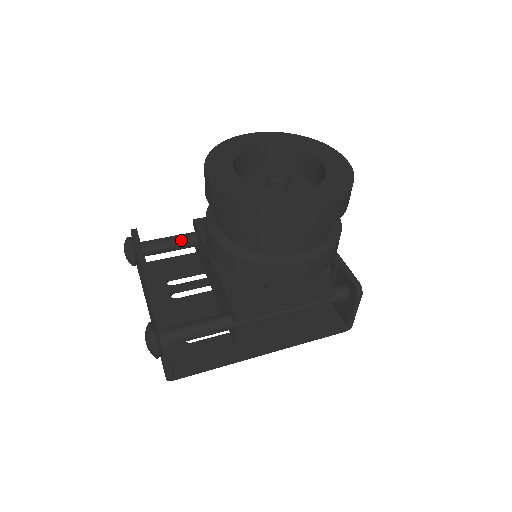
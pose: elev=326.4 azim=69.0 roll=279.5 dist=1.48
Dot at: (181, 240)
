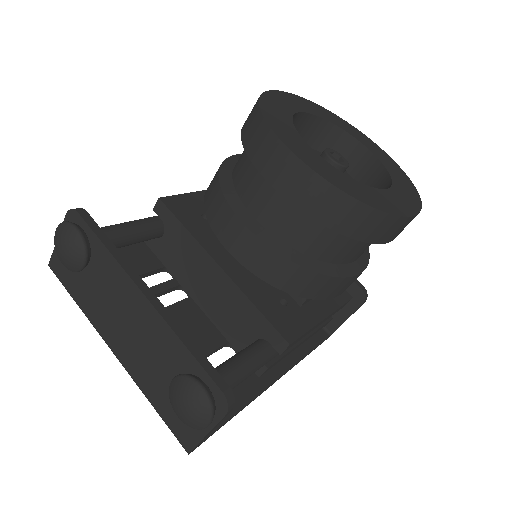
Dot at: (145, 229)
